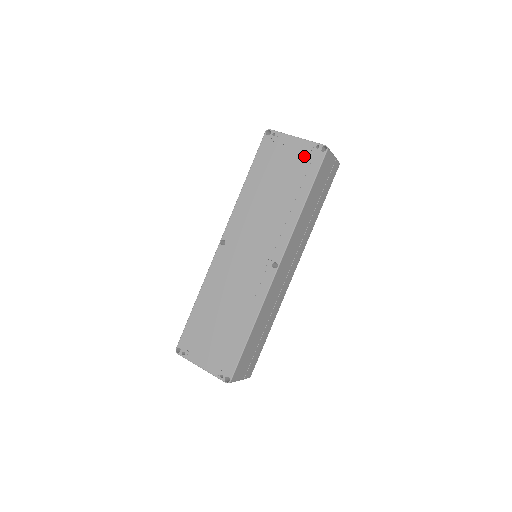
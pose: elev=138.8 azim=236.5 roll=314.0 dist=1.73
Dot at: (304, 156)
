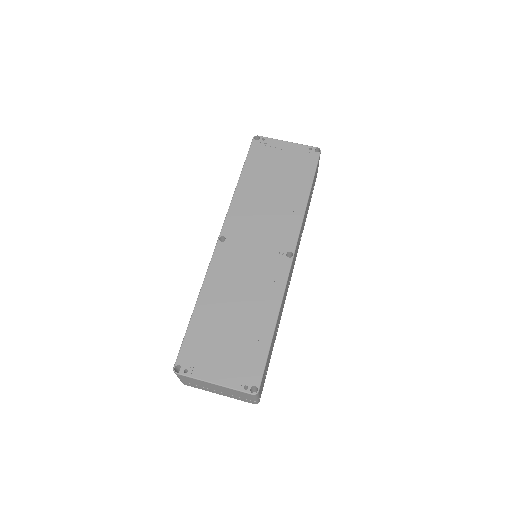
Dot at: (299, 156)
